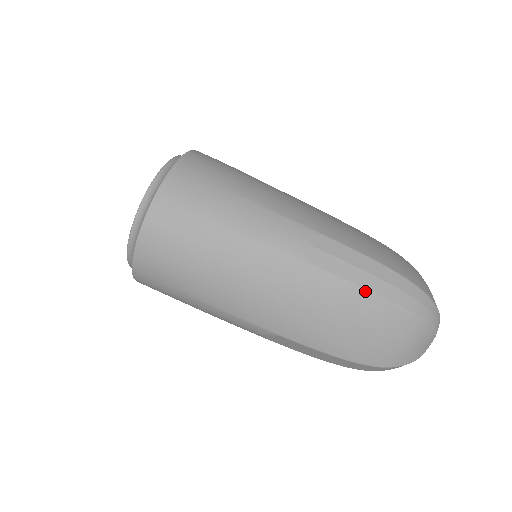
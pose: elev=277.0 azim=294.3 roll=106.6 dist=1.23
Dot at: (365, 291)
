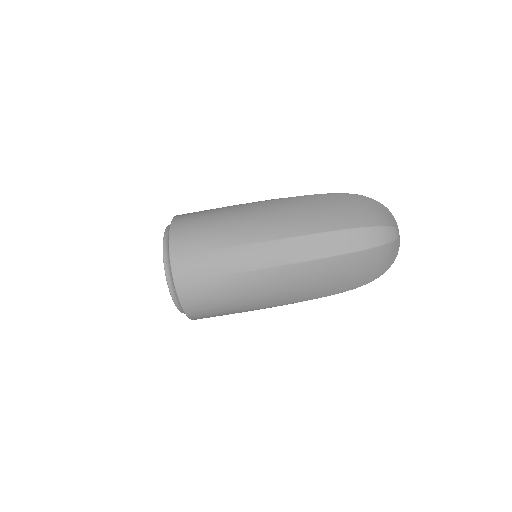
Dot at: (336, 257)
